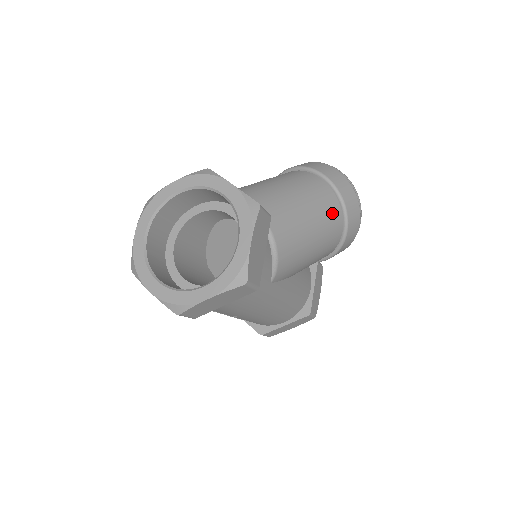
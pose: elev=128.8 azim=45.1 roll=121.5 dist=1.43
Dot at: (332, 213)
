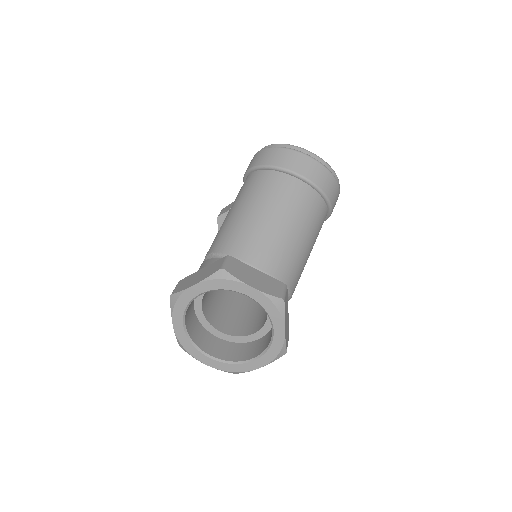
Dot at: (320, 215)
